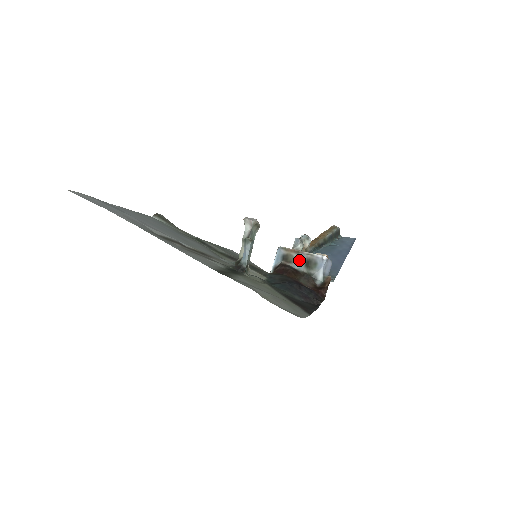
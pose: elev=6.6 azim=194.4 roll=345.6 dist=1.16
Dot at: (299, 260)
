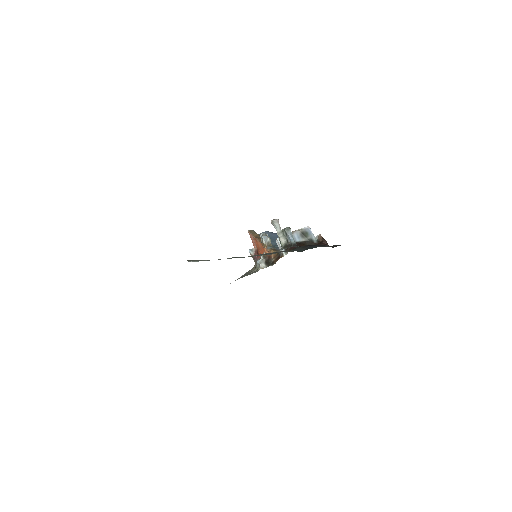
Dot at: (296, 236)
